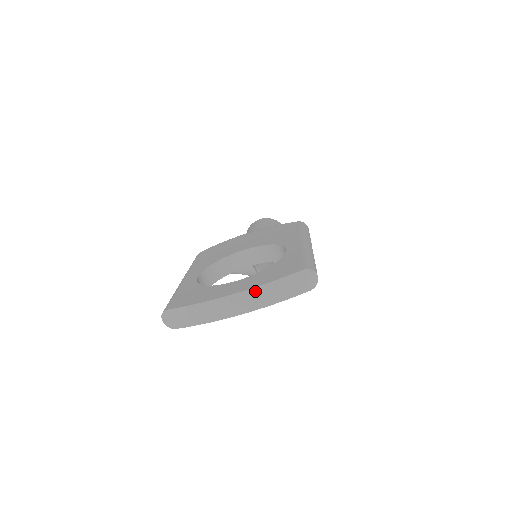
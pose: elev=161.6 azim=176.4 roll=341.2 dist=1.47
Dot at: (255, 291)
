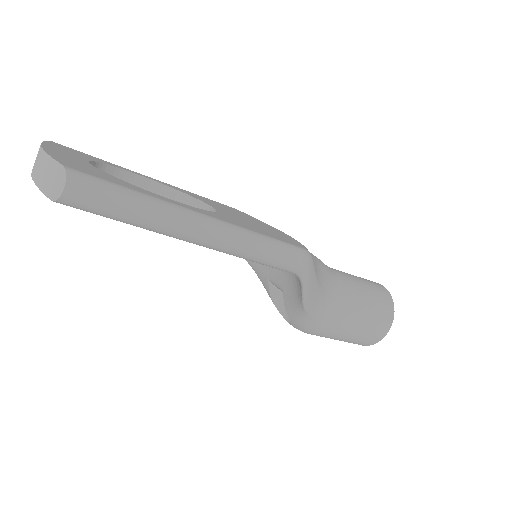
Dot at: (42, 155)
